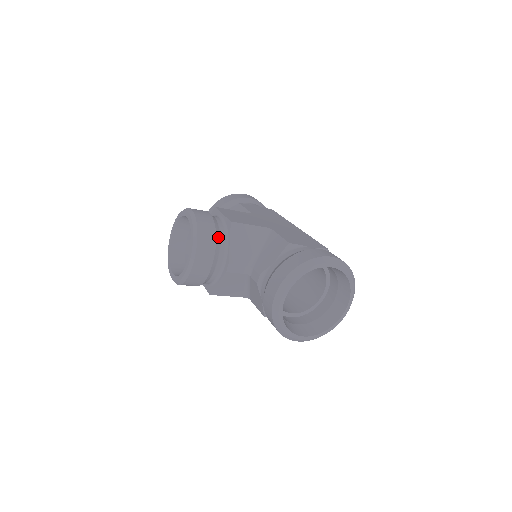
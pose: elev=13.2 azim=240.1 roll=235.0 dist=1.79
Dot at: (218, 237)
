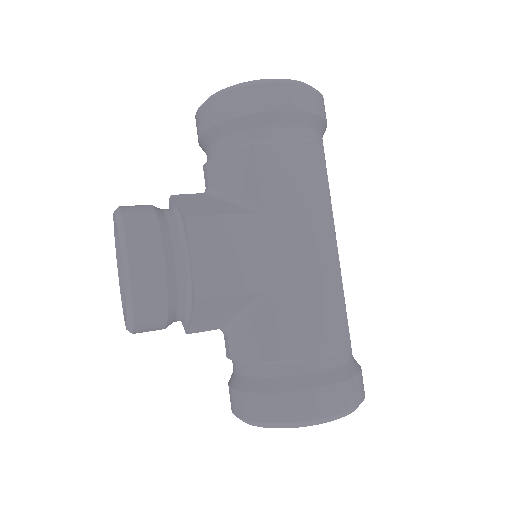
Dot at: (173, 311)
